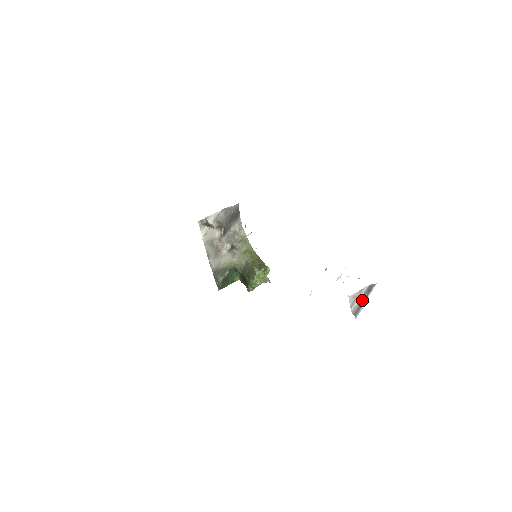
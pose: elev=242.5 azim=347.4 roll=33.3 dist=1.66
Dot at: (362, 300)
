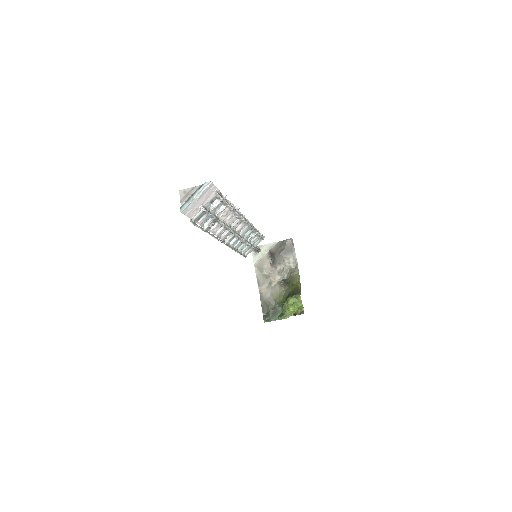
Dot at: (192, 196)
